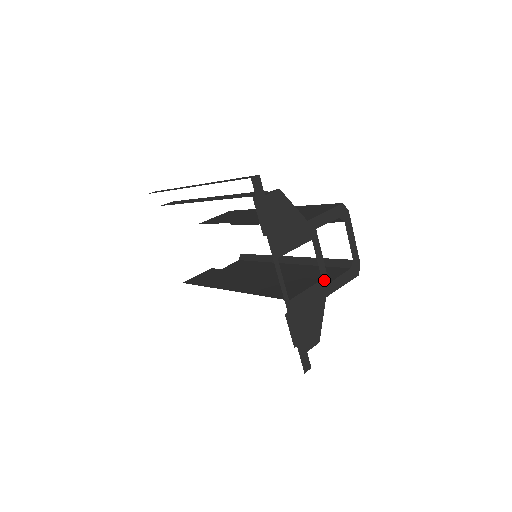
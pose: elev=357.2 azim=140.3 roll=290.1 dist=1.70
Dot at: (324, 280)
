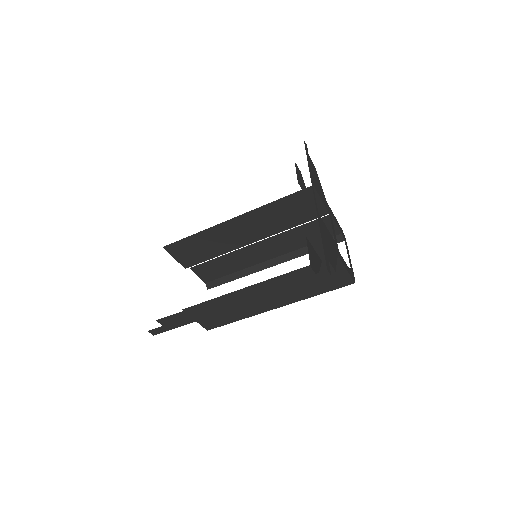
Dot at: (336, 244)
